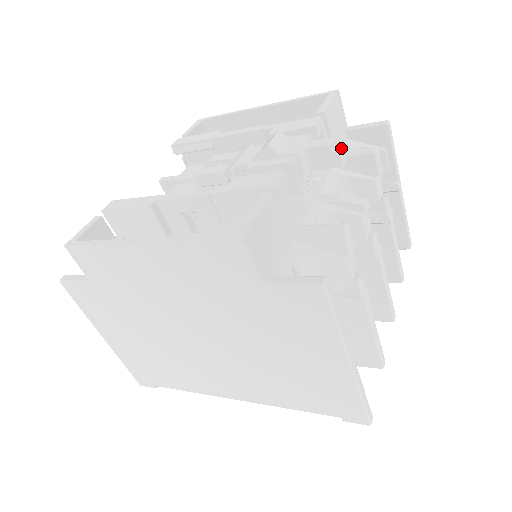
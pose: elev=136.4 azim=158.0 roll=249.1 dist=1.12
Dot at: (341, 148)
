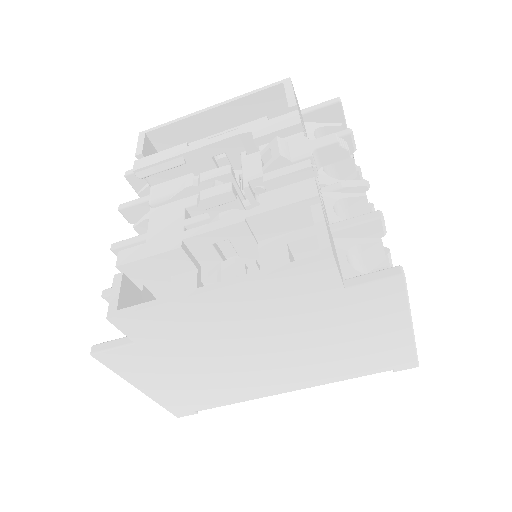
Dot at: (343, 141)
